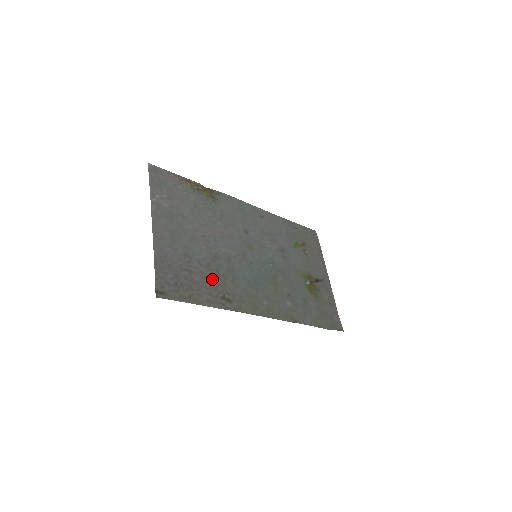
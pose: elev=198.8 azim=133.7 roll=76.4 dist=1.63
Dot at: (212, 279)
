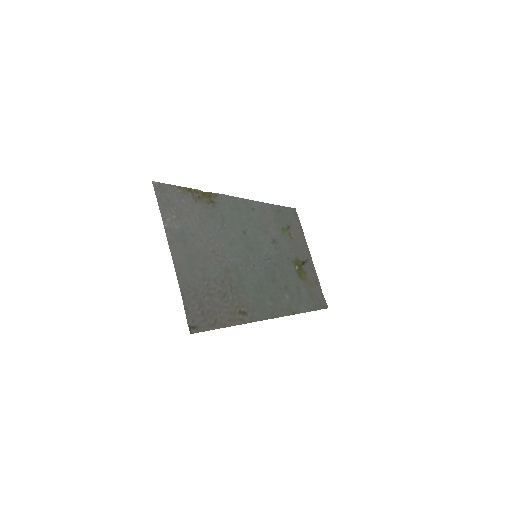
Dot at: (228, 296)
